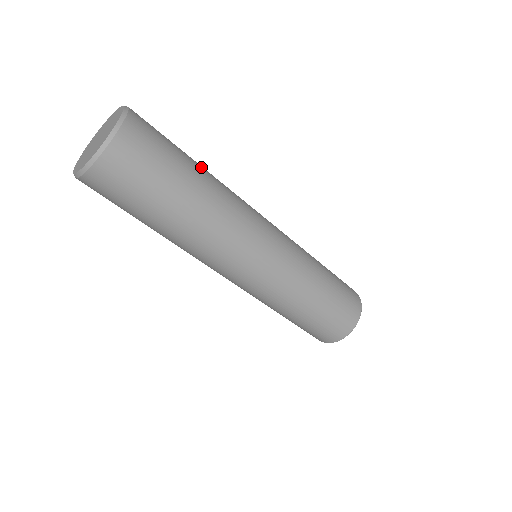
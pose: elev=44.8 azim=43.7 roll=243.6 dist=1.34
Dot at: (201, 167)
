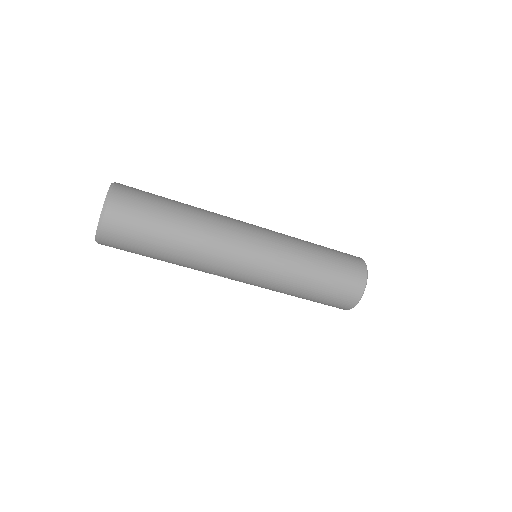
Dot at: occluded
